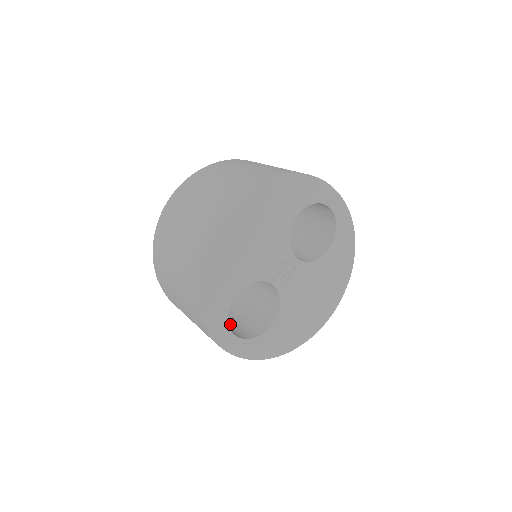
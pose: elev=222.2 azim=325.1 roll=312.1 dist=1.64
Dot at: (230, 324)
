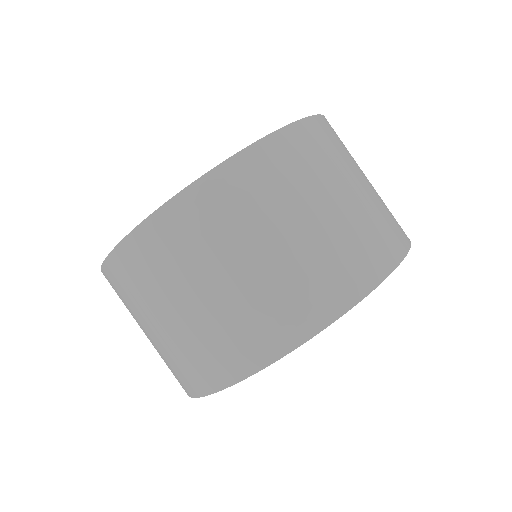
Dot at: occluded
